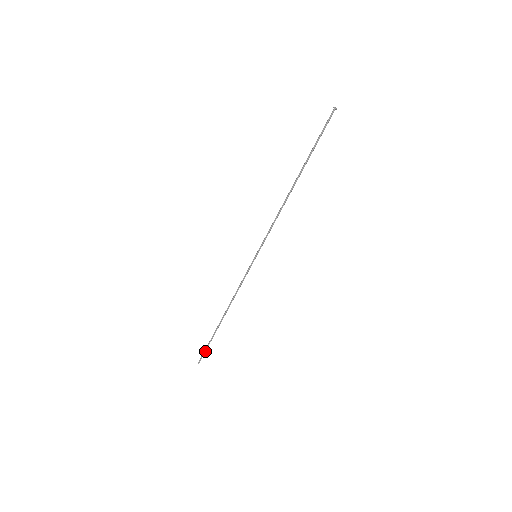
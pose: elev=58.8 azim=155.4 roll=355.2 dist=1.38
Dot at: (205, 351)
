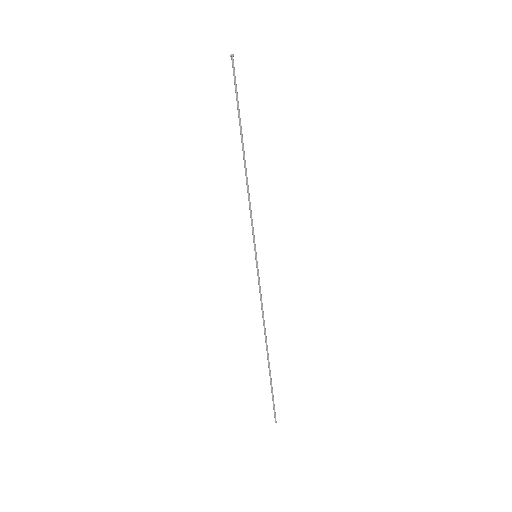
Dot at: (273, 402)
